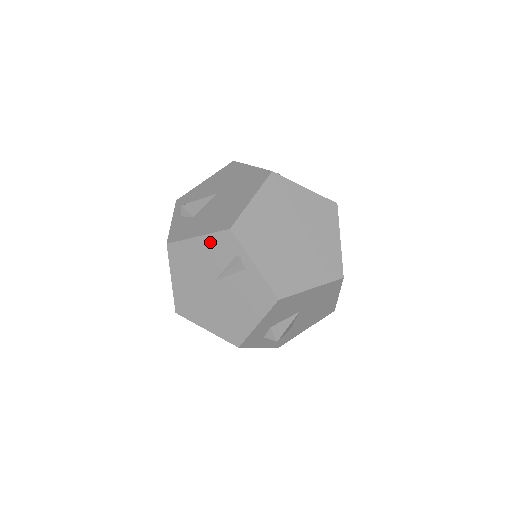
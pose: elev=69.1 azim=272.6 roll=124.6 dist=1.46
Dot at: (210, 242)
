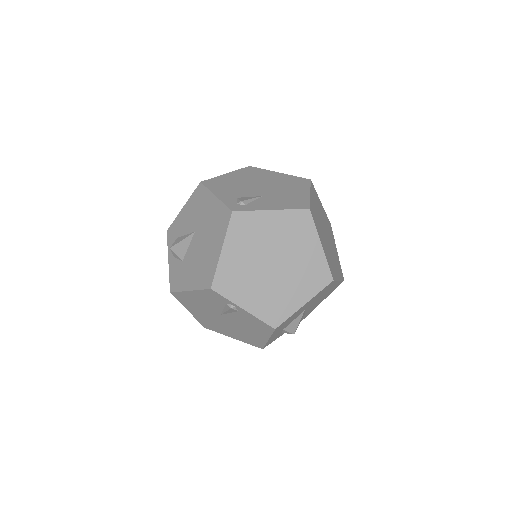
Dot at: (201, 295)
